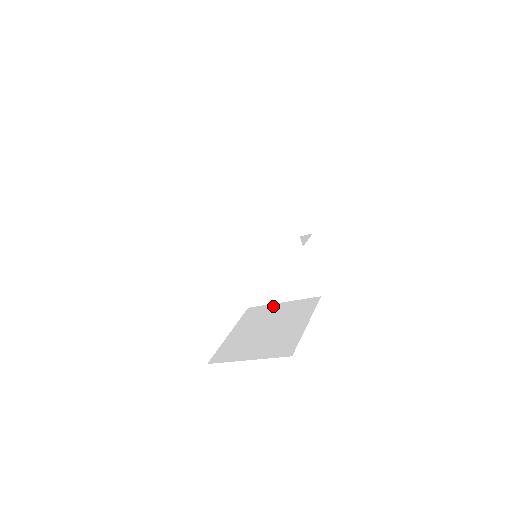
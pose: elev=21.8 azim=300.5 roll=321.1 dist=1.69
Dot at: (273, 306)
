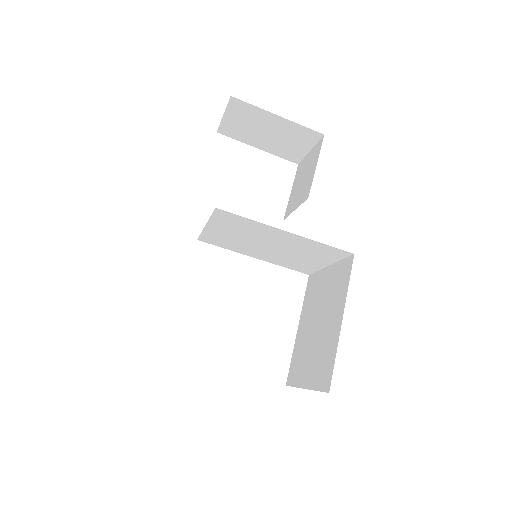
Dot at: (322, 275)
